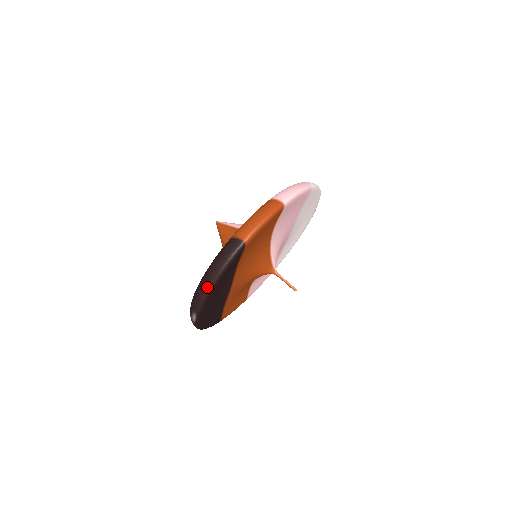
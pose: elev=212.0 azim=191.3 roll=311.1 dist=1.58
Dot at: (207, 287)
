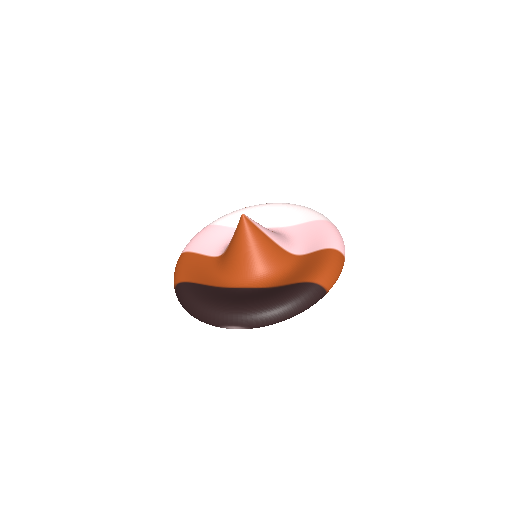
Dot at: (283, 319)
